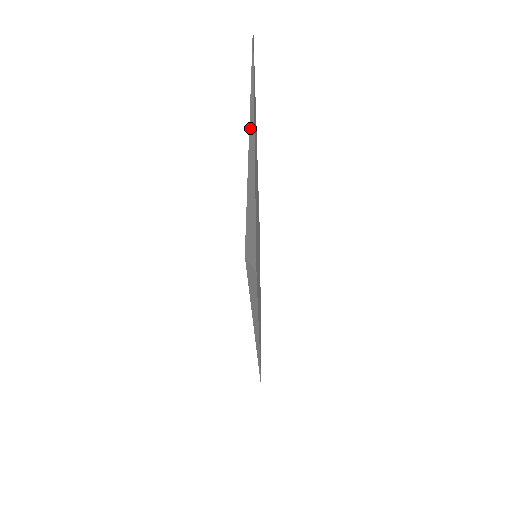
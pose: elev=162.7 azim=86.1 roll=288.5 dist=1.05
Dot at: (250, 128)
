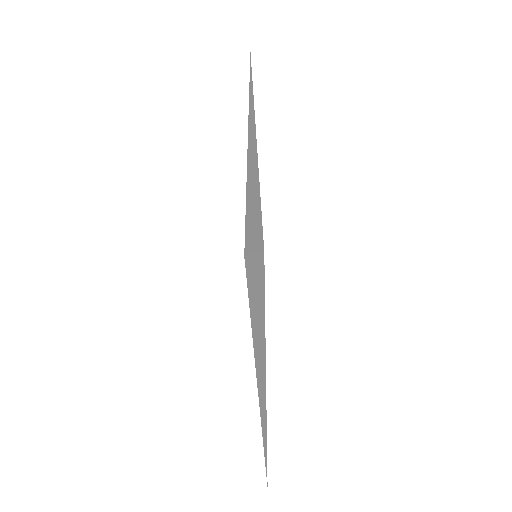
Dot at: (249, 123)
